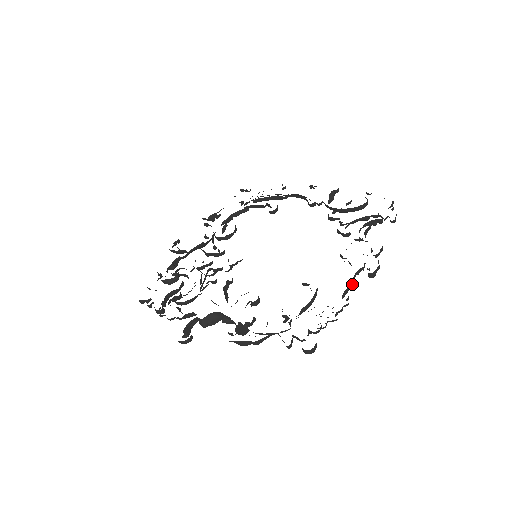
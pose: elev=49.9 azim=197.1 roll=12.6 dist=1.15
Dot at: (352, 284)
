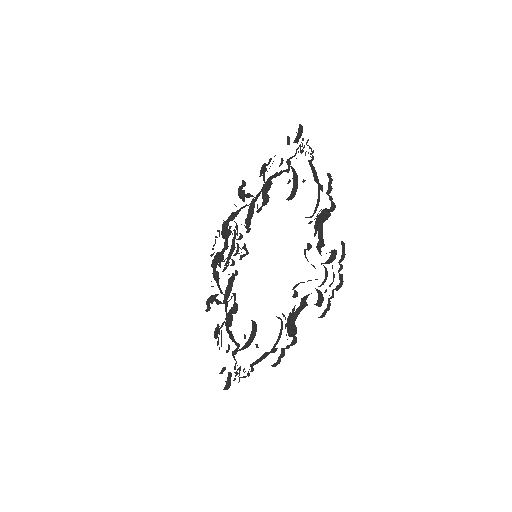
Dot at: (264, 358)
